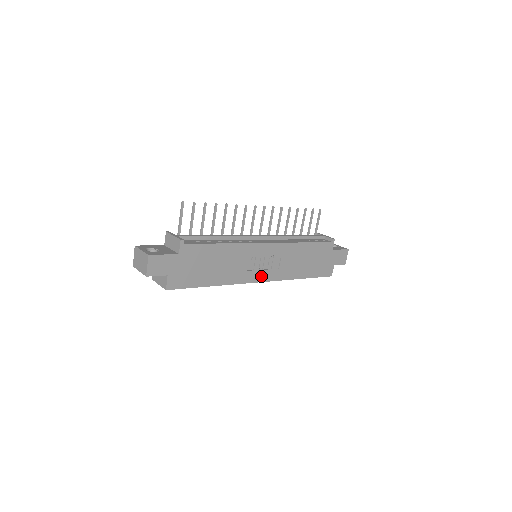
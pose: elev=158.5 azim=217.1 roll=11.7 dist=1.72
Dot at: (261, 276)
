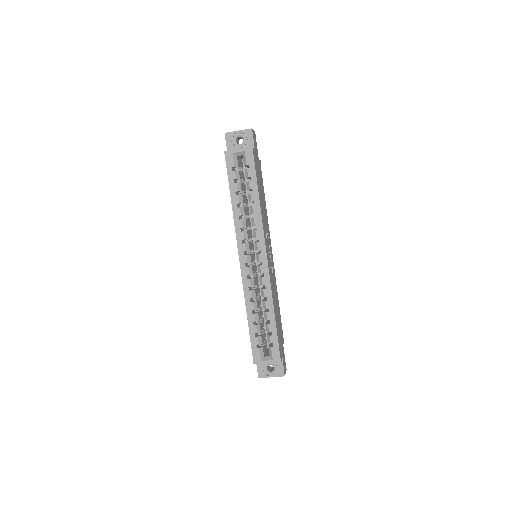
Dot at: (267, 255)
